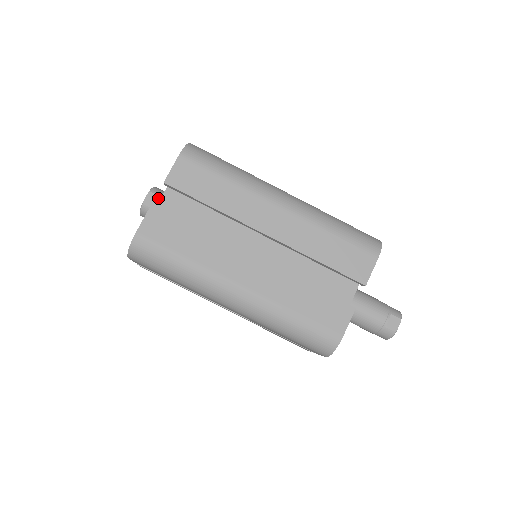
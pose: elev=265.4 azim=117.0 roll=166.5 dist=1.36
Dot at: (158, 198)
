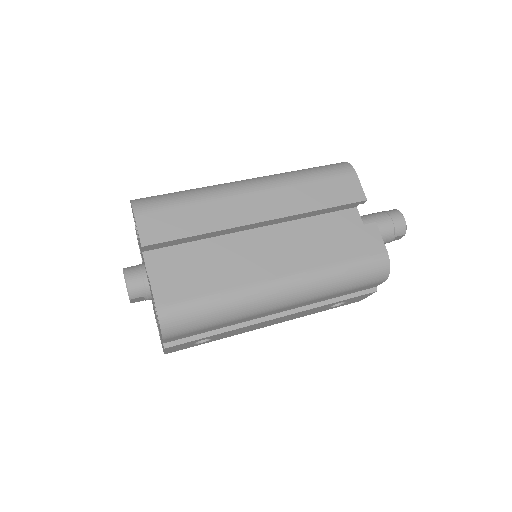
Dot at: occluded
